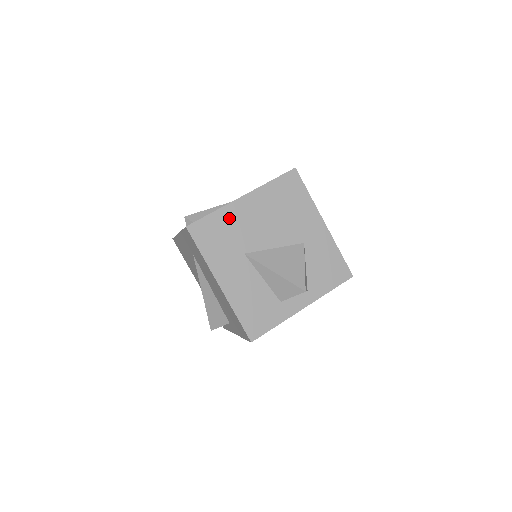
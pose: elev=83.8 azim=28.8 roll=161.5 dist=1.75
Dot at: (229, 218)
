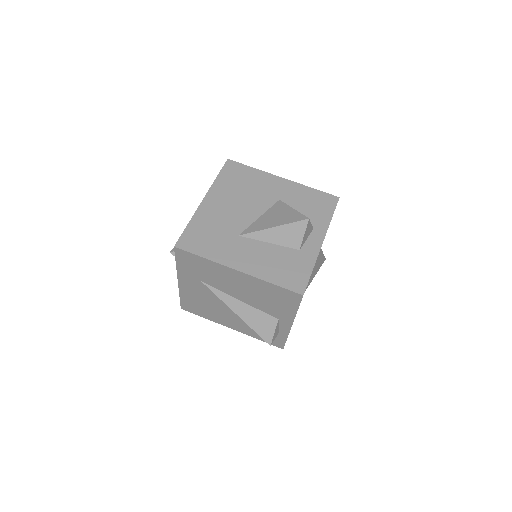
Dot at: (205, 220)
